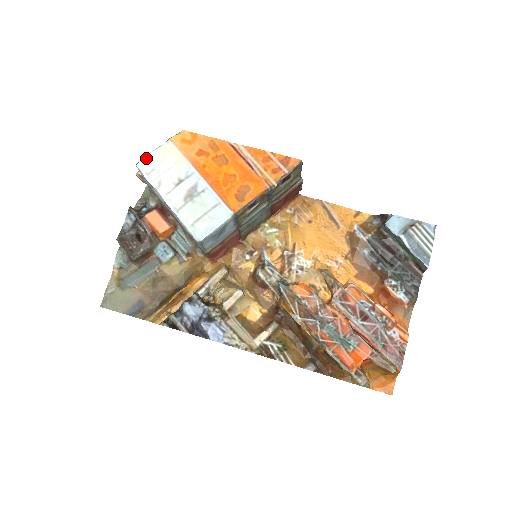
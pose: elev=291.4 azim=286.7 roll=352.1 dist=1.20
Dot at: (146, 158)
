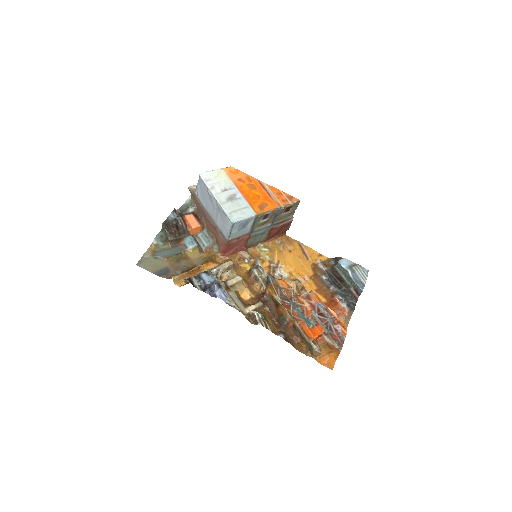
Dot at: (206, 173)
